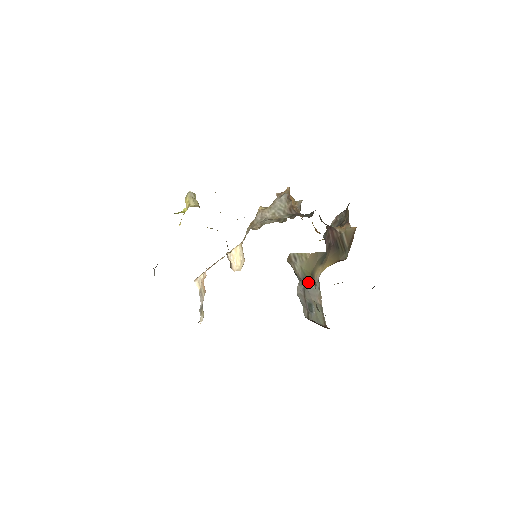
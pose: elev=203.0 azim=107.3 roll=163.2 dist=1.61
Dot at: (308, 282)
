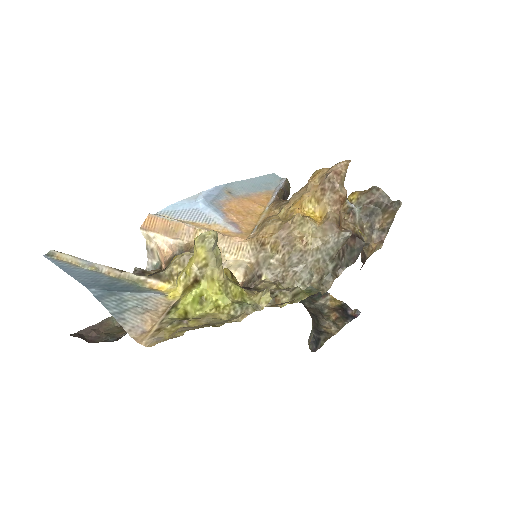
Dot at: occluded
